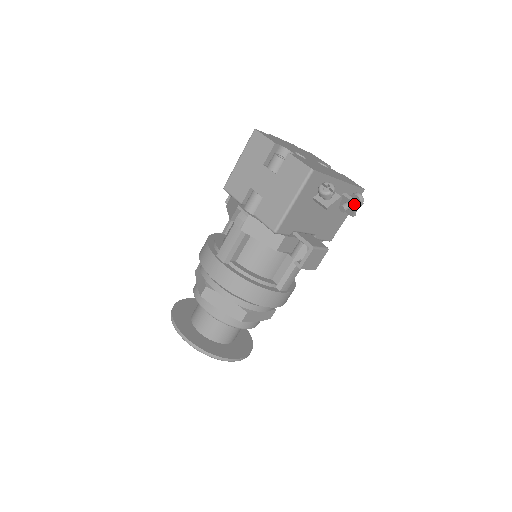
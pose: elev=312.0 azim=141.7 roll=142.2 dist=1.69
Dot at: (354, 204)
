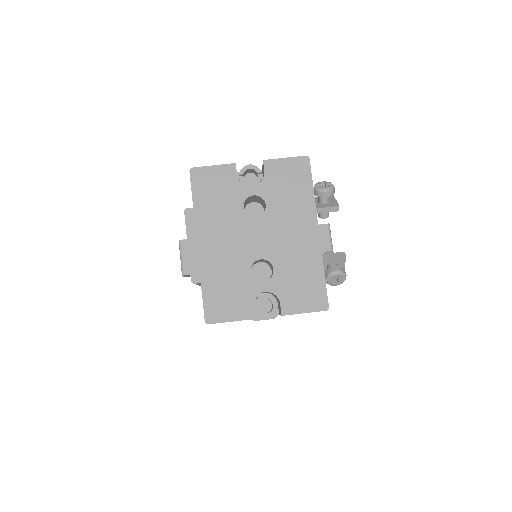
Dot at: occluded
